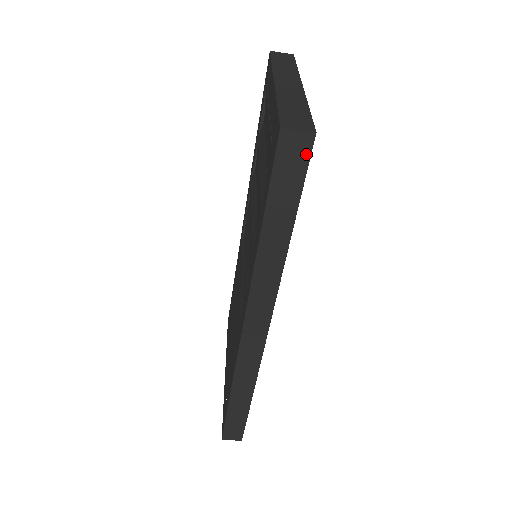
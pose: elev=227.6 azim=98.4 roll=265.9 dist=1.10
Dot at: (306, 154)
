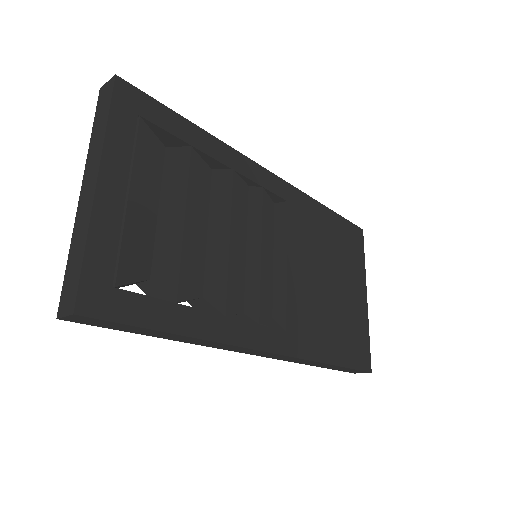
Dot at: (94, 319)
